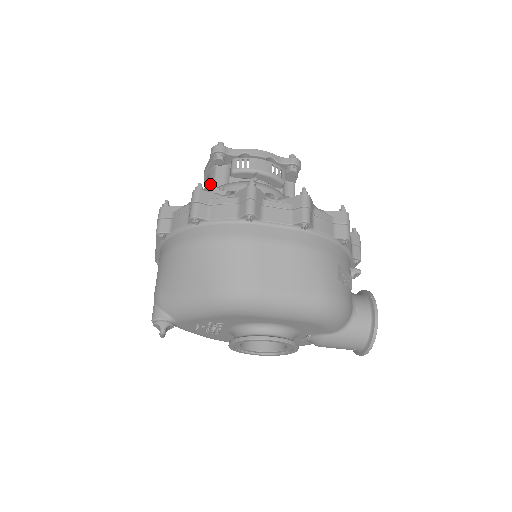
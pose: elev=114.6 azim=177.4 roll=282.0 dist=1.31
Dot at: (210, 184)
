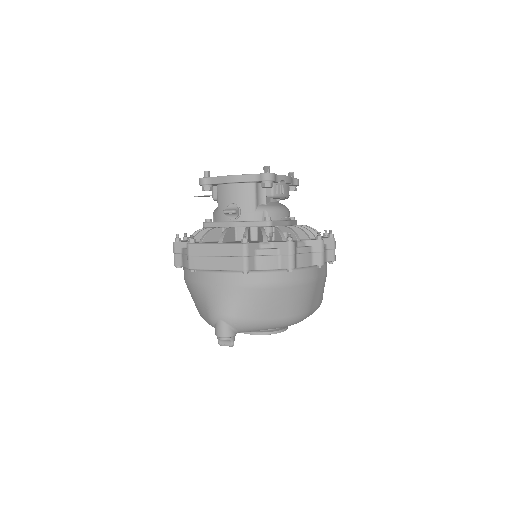
Dot at: (248, 201)
